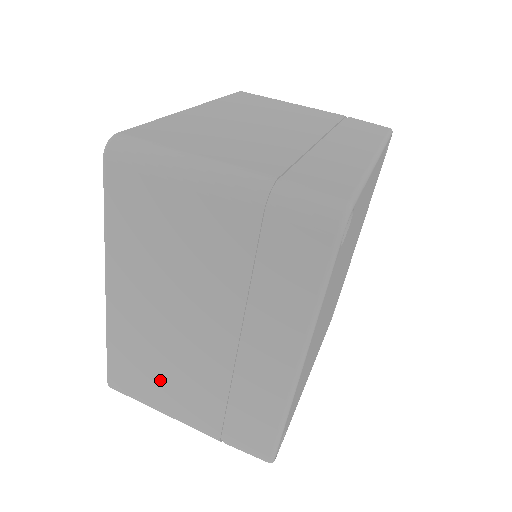
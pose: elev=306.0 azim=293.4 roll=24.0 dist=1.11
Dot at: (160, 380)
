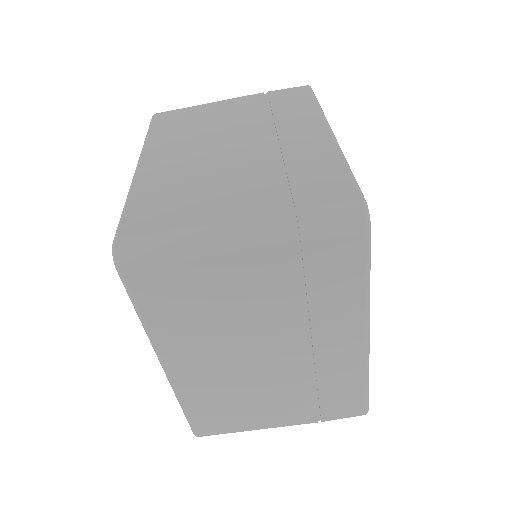
Dot at: occluded
